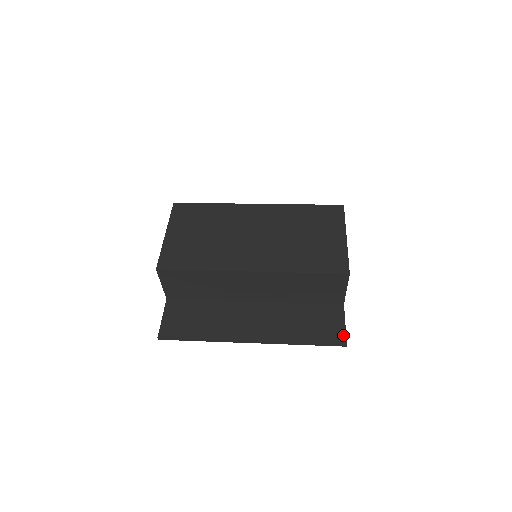
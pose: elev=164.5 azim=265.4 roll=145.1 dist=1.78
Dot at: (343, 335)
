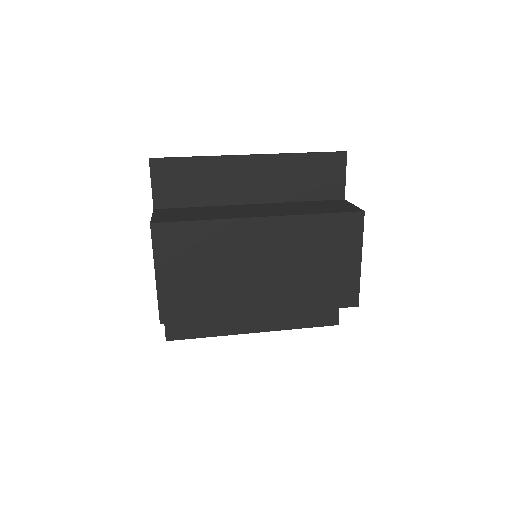
Dot at: (336, 317)
